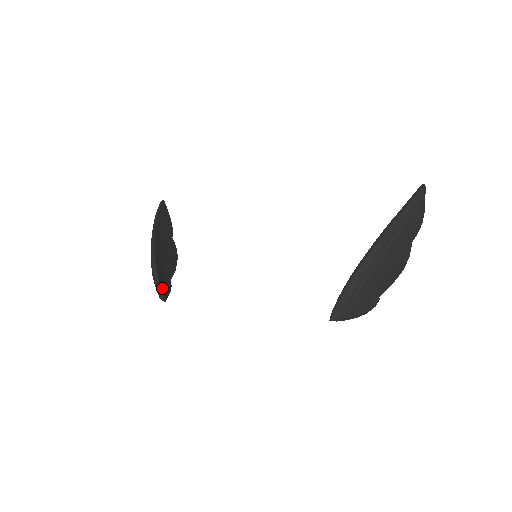
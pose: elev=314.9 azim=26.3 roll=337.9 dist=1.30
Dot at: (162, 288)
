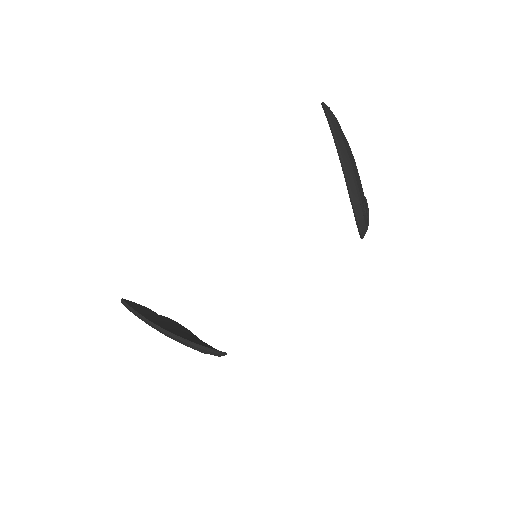
Dot at: (213, 349)
